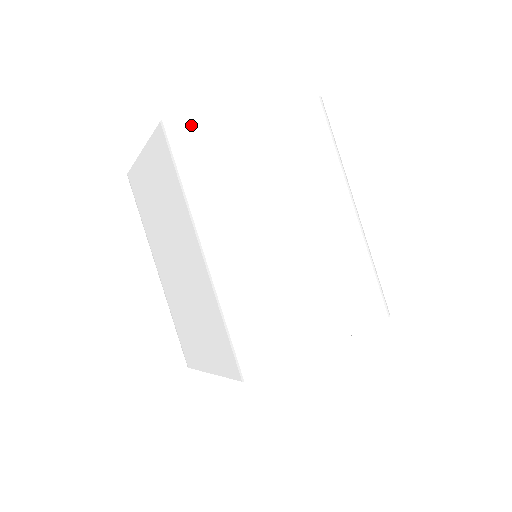
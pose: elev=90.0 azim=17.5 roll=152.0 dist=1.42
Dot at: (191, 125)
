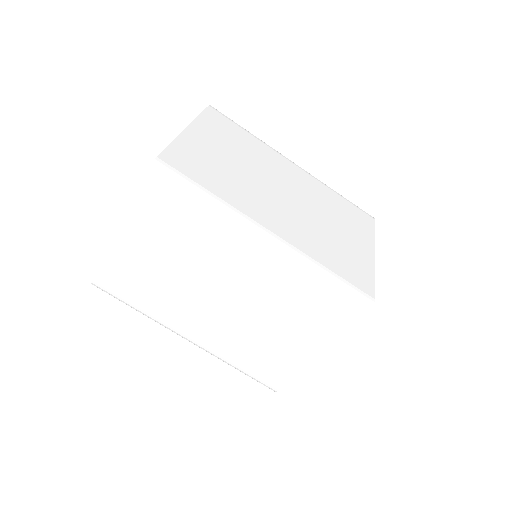
Dot at: (171, 162)
